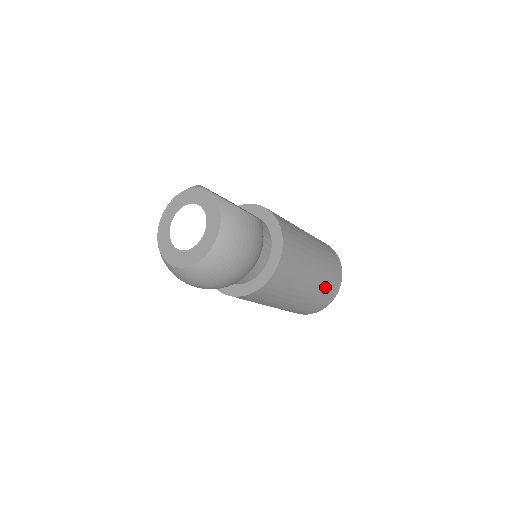
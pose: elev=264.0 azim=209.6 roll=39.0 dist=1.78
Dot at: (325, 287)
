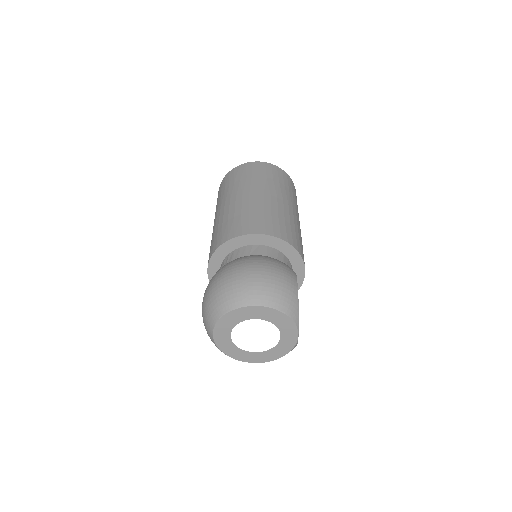
Dot at: occluded
